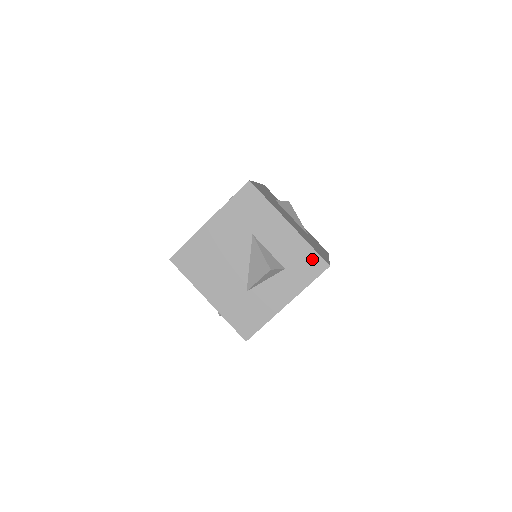
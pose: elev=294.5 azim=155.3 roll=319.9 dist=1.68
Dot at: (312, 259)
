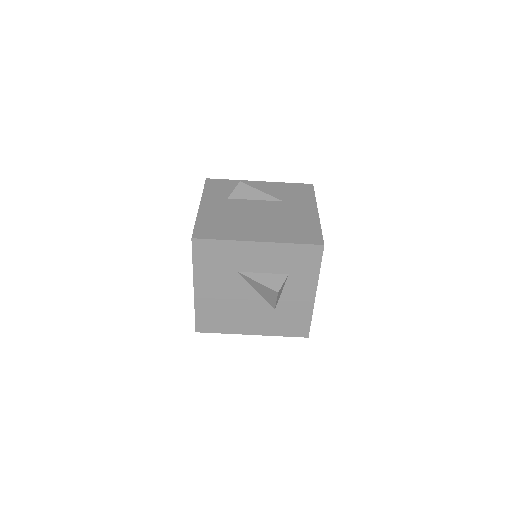
Dot at: (304, 252)
